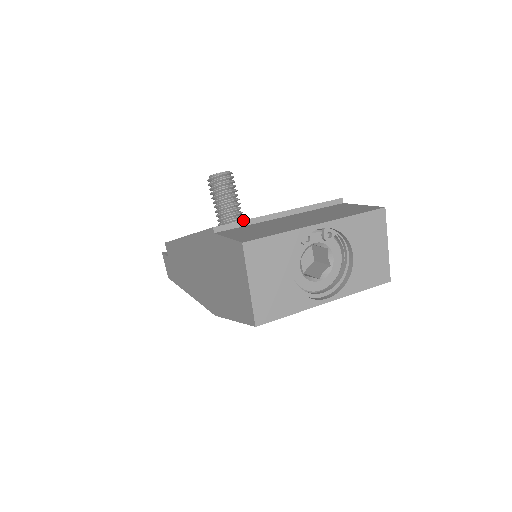
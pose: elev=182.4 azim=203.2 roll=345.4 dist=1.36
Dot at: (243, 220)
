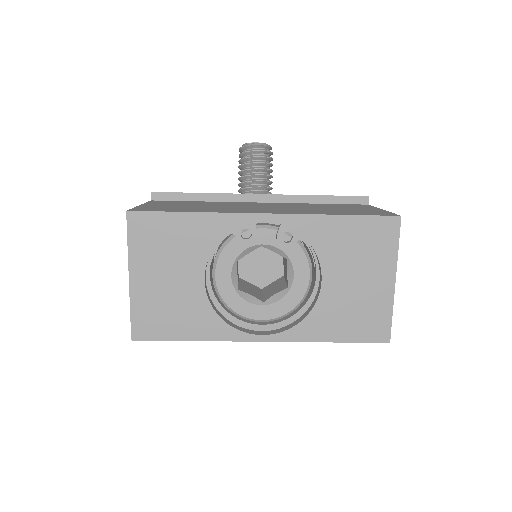
Dot at: occluded
